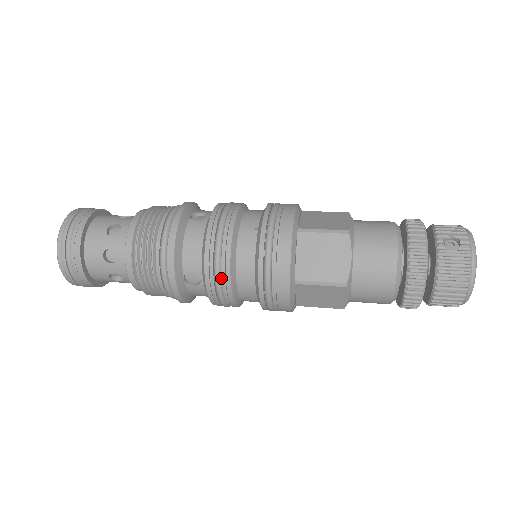
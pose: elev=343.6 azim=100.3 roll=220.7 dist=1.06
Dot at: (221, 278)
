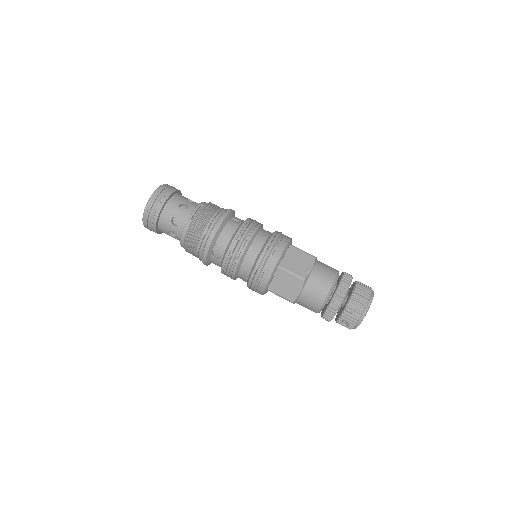
Dot at: occluded
